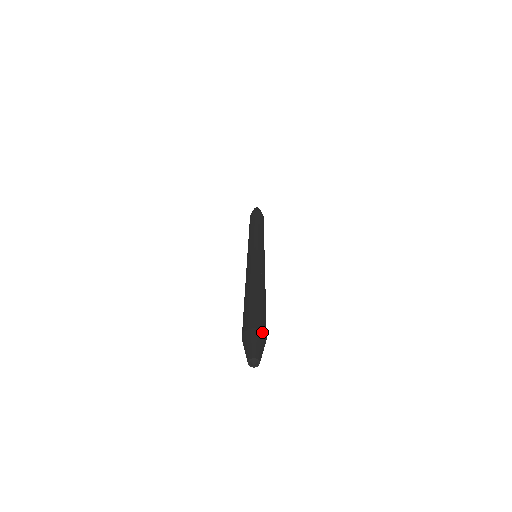
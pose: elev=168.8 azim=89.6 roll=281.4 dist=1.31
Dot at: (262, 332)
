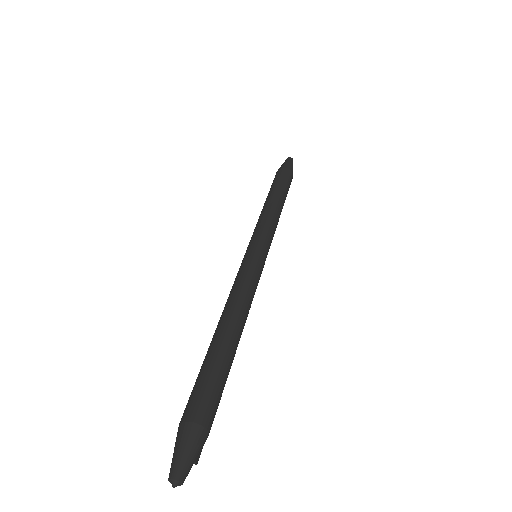
Dot at: (199, 427)
